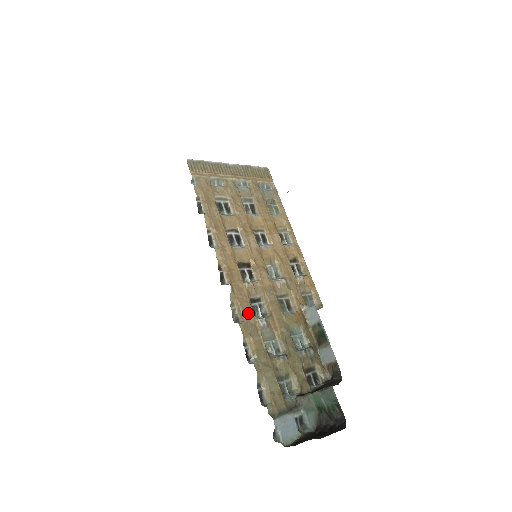
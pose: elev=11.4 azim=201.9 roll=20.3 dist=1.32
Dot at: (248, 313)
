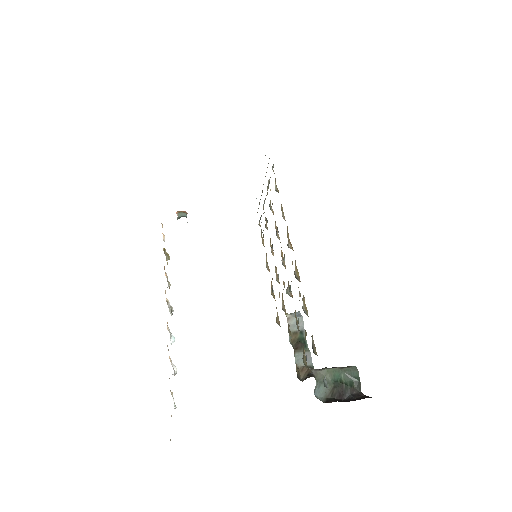
Dot at: occluded
